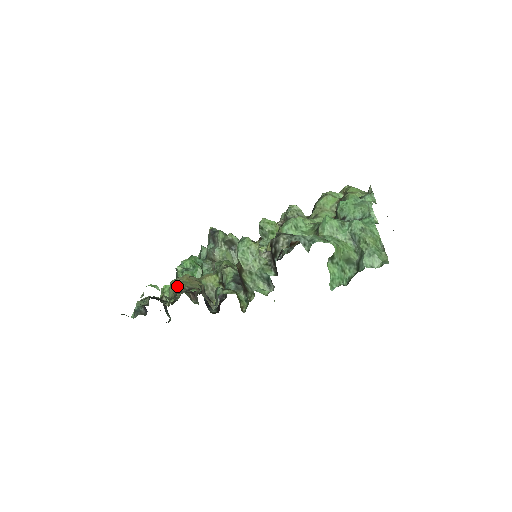
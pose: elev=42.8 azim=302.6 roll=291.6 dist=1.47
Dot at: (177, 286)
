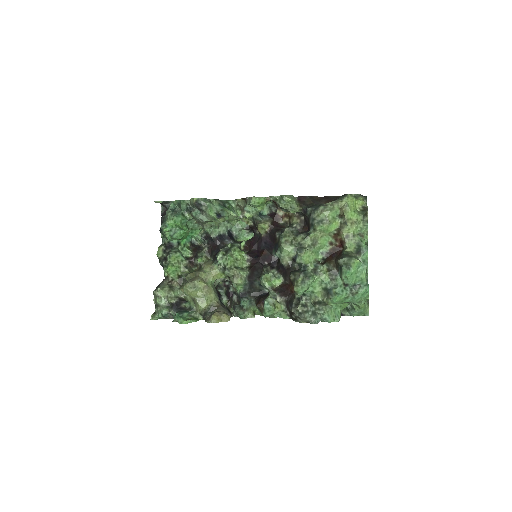
Dot at: (201, 307)
